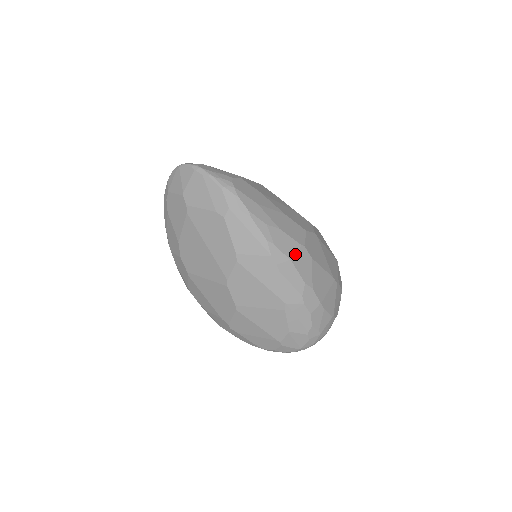
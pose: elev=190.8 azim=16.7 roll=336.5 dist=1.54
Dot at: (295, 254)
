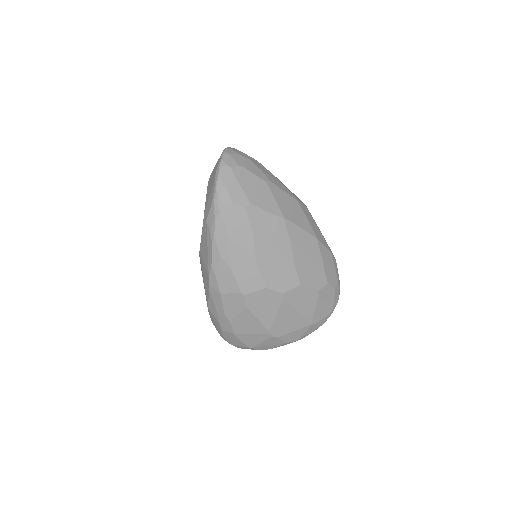
Dot at: (229, 293)
